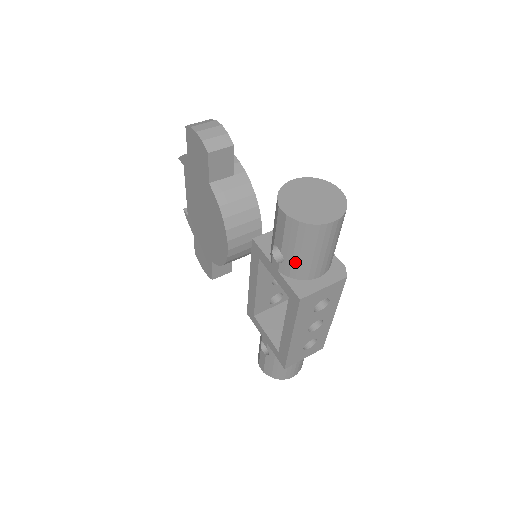
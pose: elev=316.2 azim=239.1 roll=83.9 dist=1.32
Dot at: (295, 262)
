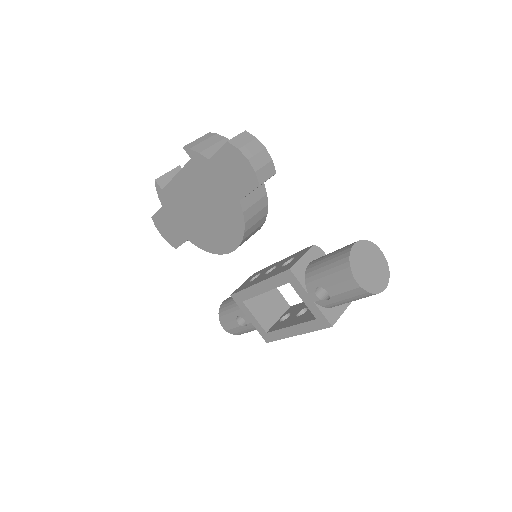
Dot at: (337, 303)
